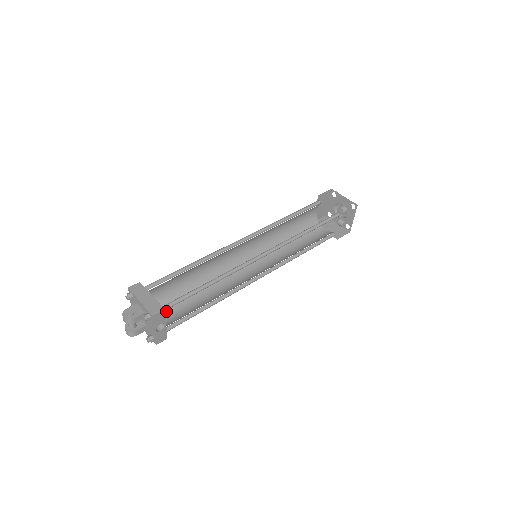
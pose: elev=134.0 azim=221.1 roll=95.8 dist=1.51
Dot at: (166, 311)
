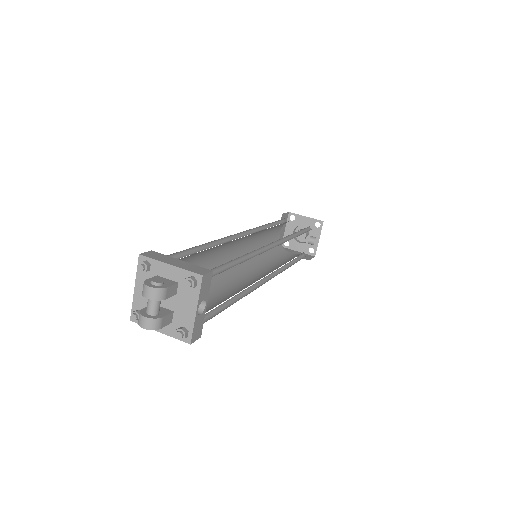
Dot at: occluded
